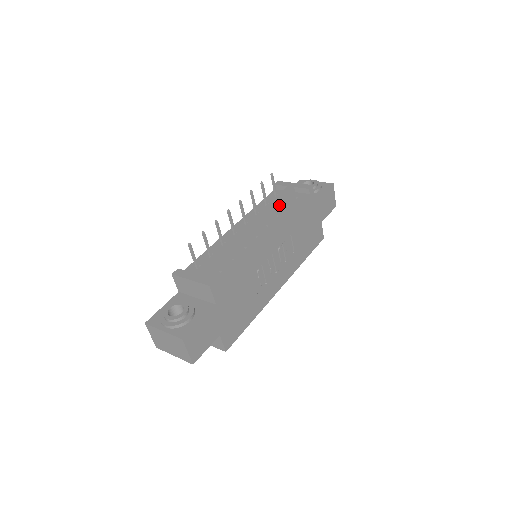
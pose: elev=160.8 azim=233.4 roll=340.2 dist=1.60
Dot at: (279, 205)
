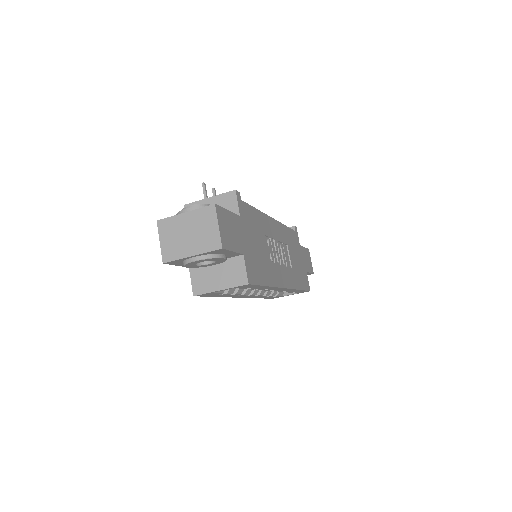
Dot at: occluded
